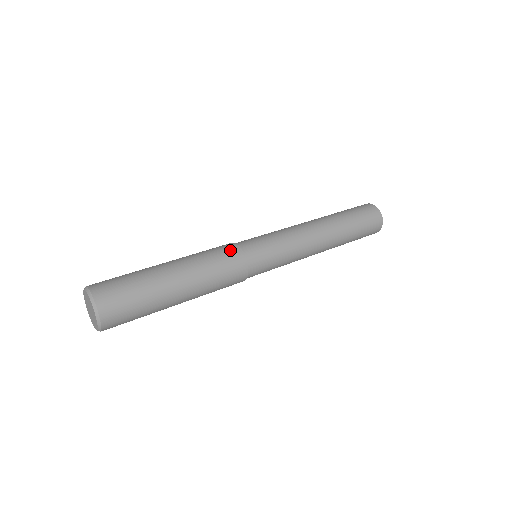
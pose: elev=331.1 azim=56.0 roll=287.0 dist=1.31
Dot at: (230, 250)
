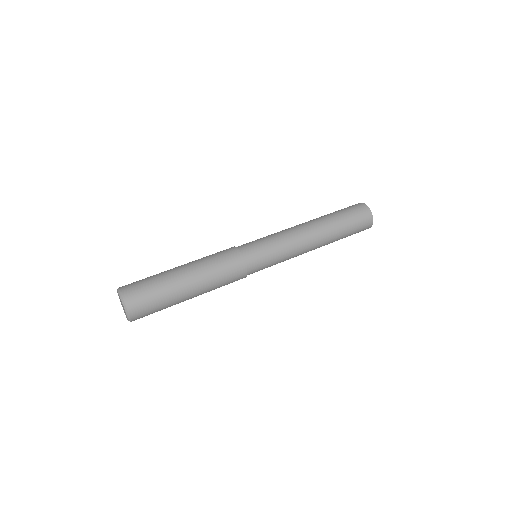
Dot at: (236, 264)
